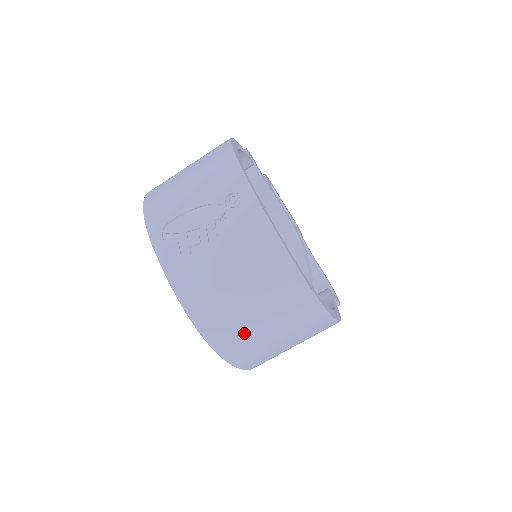
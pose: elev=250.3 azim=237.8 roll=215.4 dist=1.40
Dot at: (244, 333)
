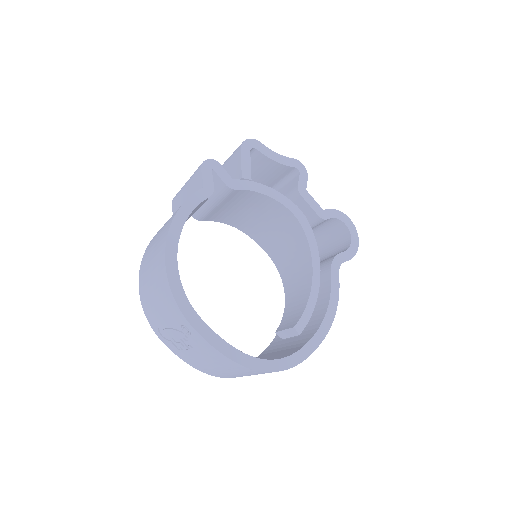
Dot at: occluded
